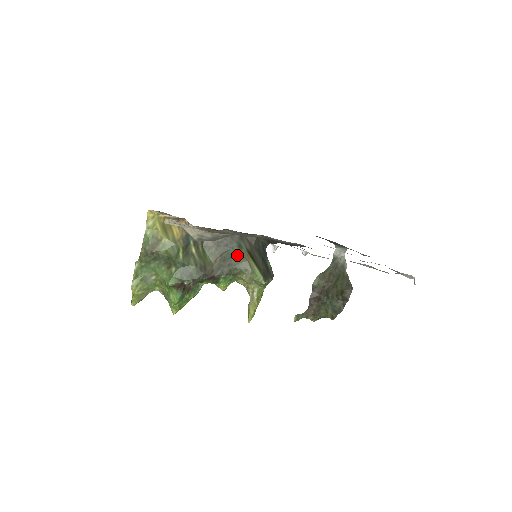
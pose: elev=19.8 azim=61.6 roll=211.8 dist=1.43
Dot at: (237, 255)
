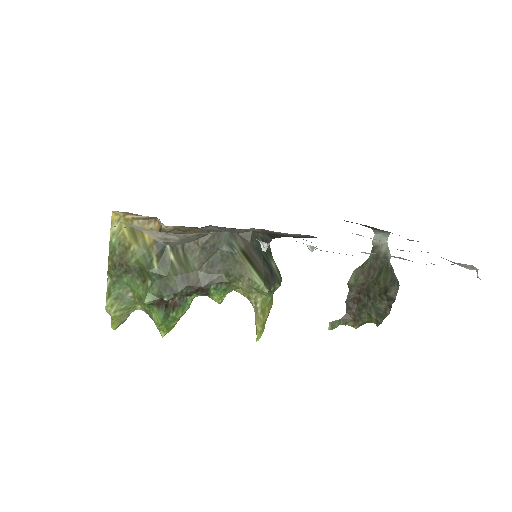
Dot at: (228, 258)
